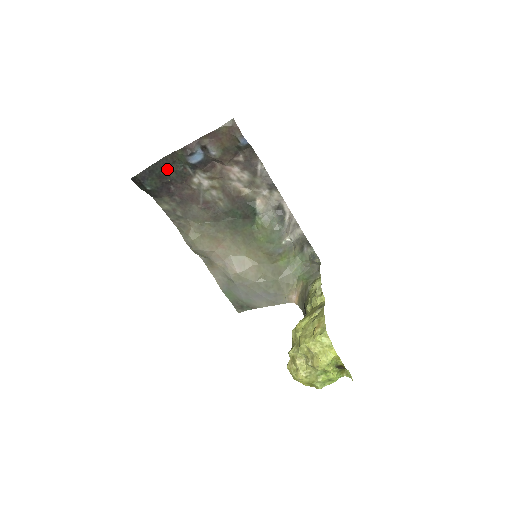
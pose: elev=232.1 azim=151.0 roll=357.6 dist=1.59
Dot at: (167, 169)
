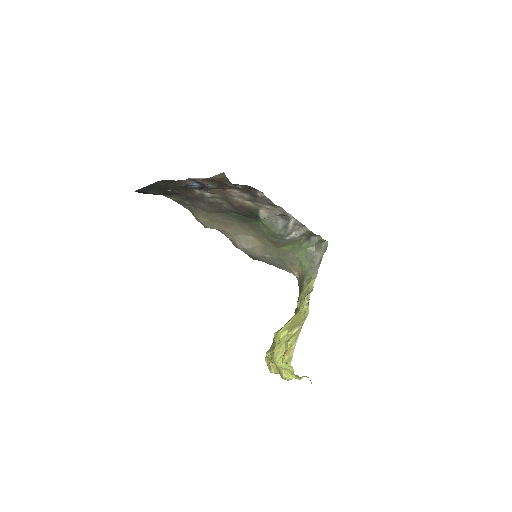
Dot at: (167, 185)
